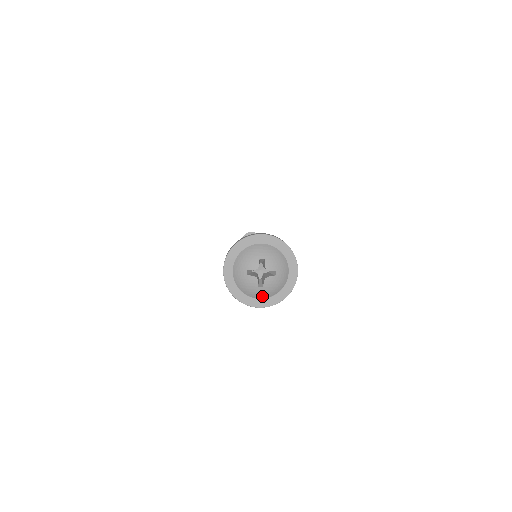
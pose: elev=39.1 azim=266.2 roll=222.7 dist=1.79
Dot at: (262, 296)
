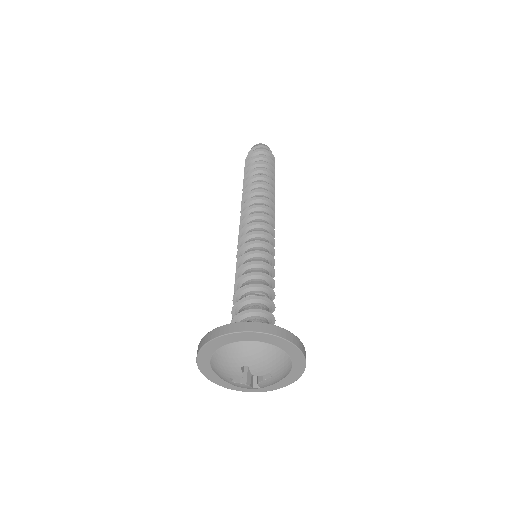
Dot at: occluded
